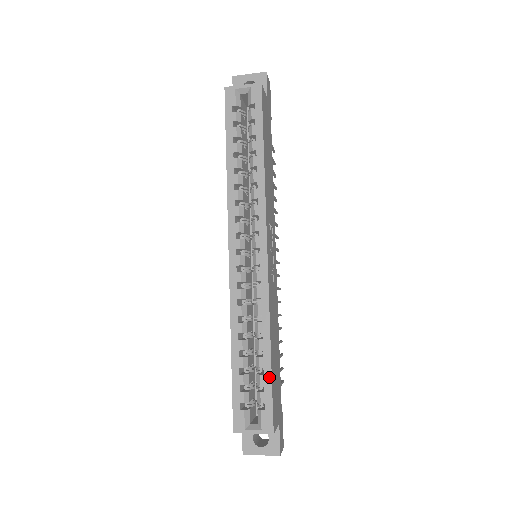
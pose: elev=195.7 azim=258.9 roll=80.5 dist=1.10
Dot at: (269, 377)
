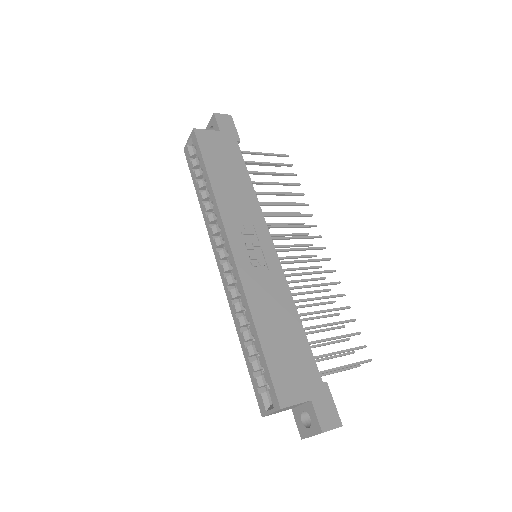
Dot at: (263, 357)
